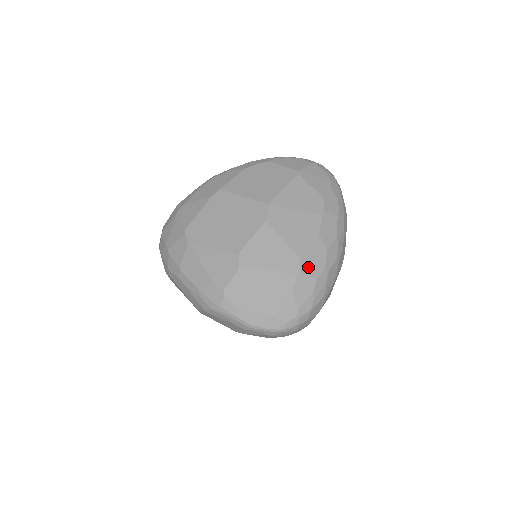
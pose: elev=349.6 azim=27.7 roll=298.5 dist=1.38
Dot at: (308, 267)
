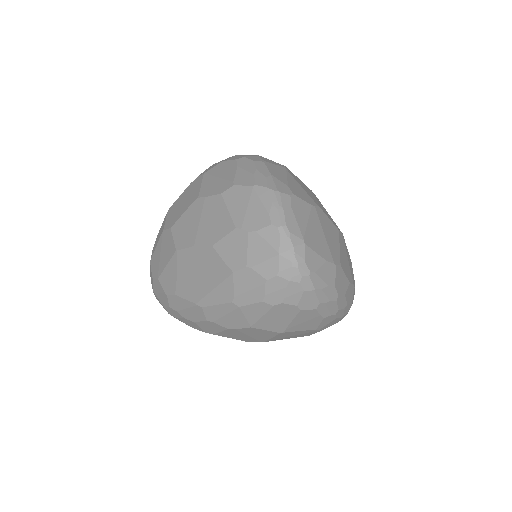
Dot at: (338, 275)
